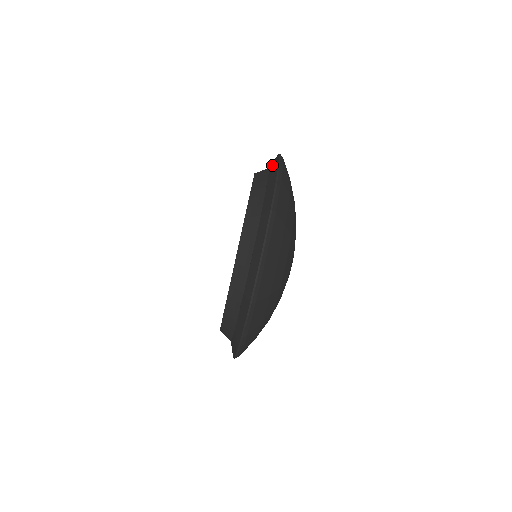
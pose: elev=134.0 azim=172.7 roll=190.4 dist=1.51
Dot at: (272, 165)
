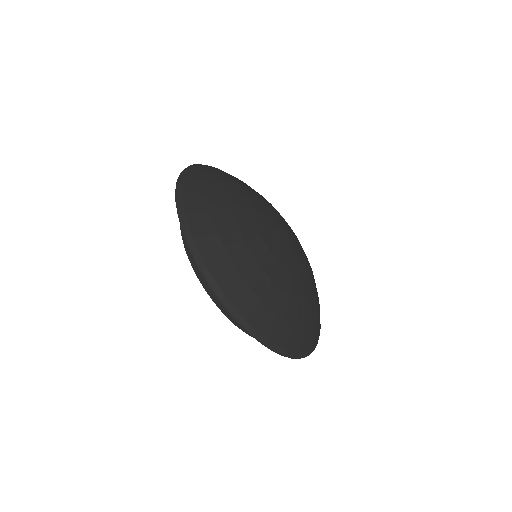
Dot at: occluded
